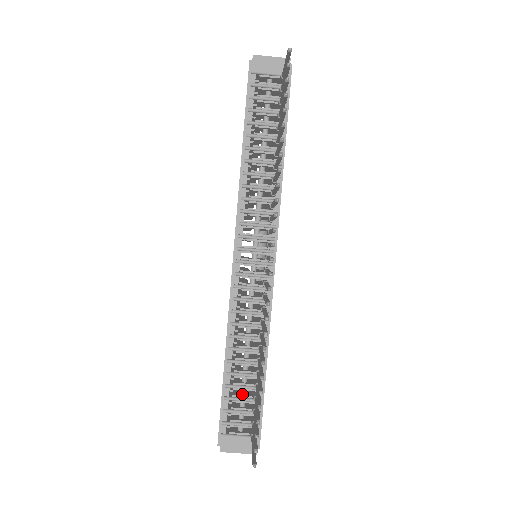
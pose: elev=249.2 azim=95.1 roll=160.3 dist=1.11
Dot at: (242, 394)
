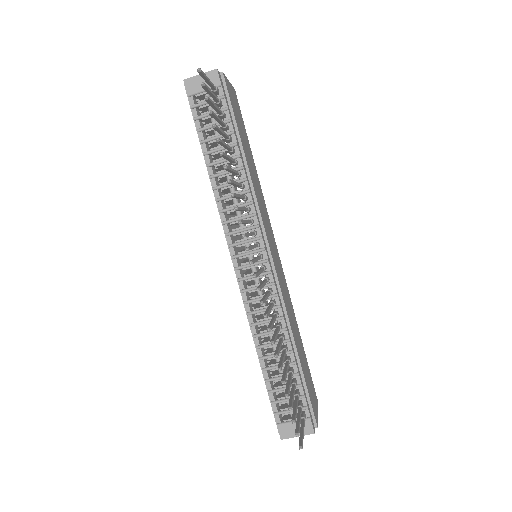
Dot at: (283, 384)
